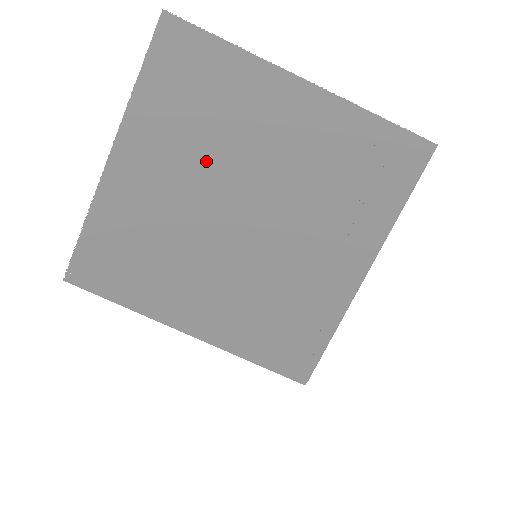
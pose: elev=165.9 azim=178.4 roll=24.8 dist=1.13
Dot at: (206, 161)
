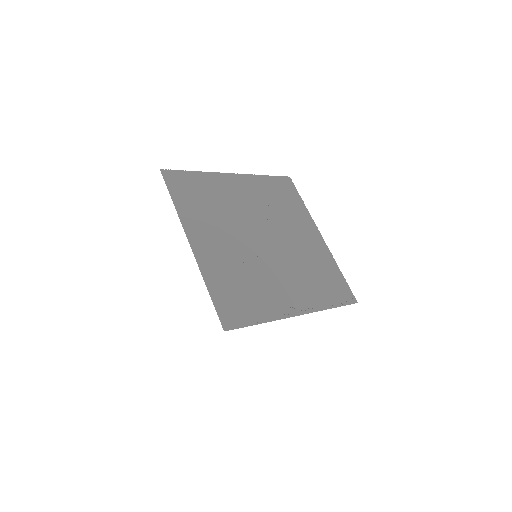
Dot at: (267, 213)
